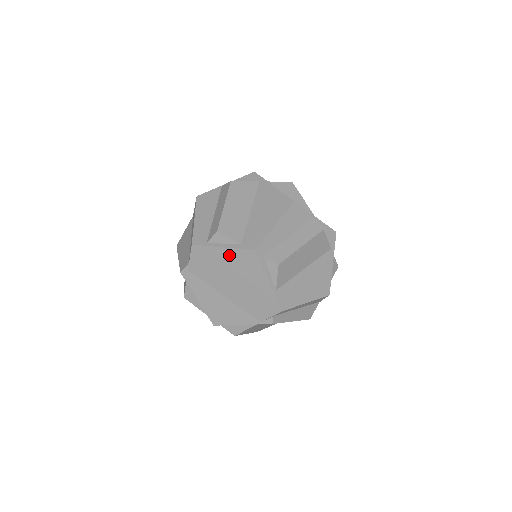
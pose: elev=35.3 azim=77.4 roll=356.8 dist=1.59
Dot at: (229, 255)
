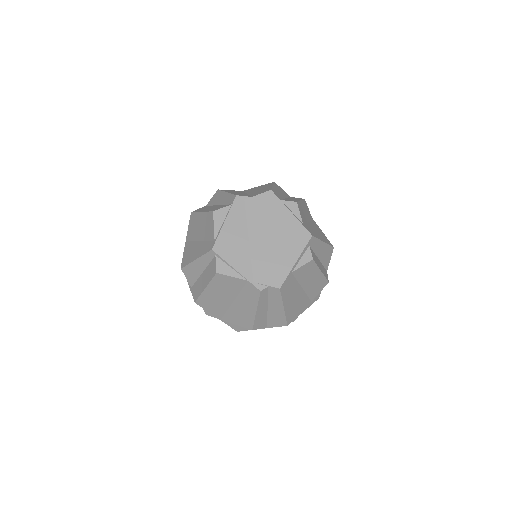
Dot at: (290, 220)
